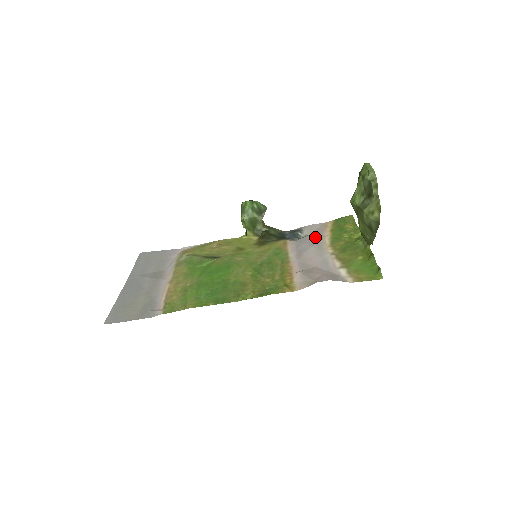
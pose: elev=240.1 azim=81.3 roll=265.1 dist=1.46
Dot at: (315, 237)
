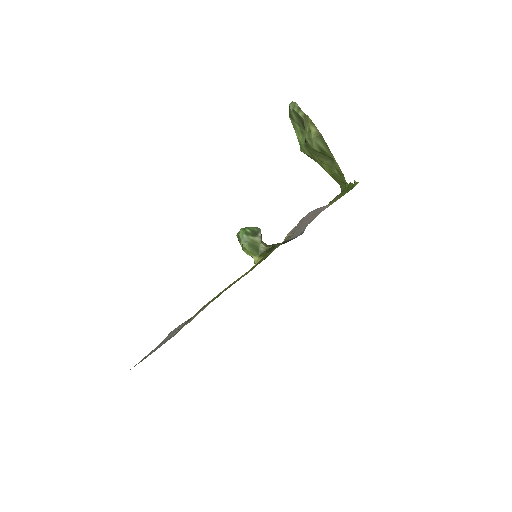
Dot at: (309, 222)
